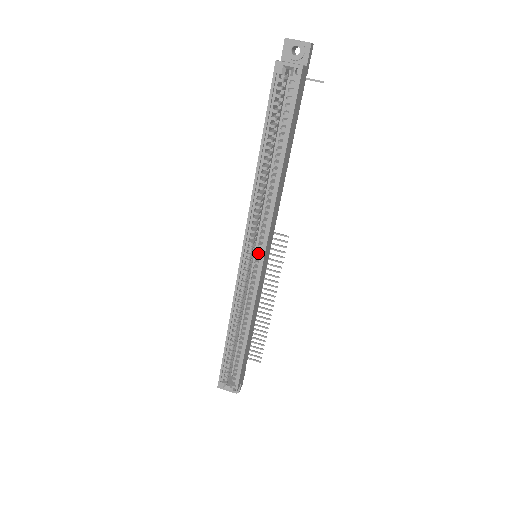
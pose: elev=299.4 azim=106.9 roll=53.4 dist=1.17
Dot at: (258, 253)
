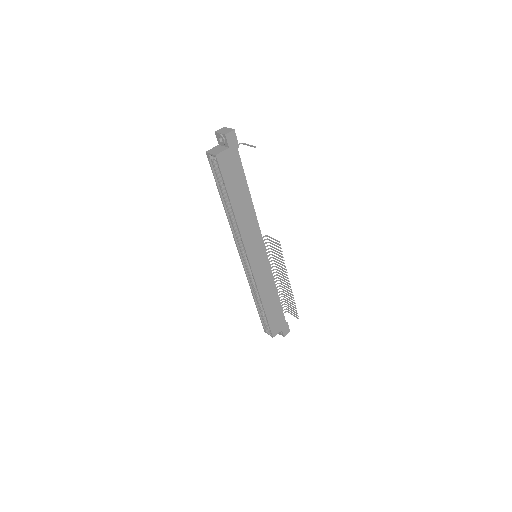
Dot at: occluded
